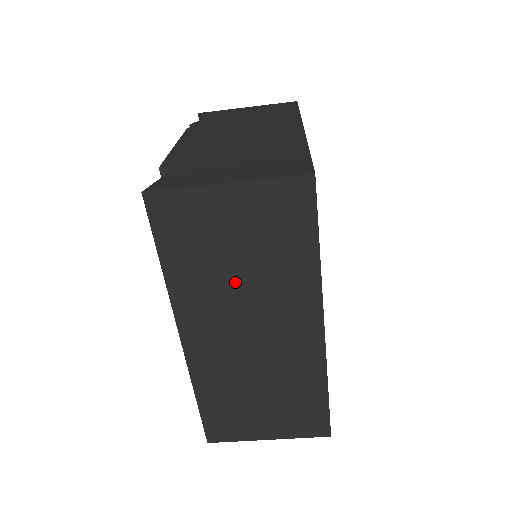
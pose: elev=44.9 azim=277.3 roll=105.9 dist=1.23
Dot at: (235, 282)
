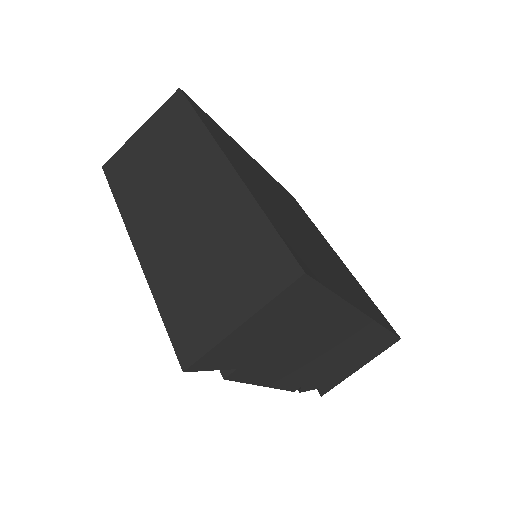
Dot at: (159, 178)
